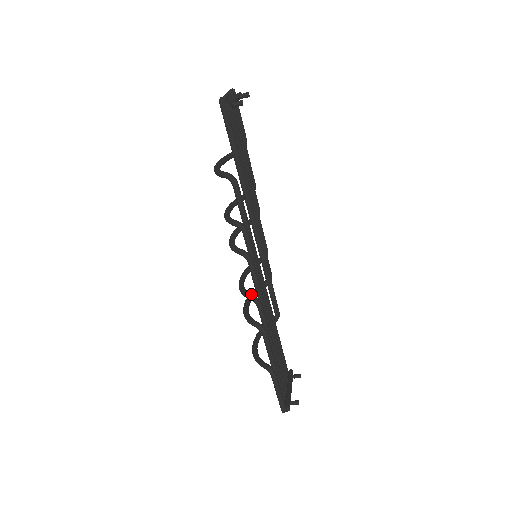
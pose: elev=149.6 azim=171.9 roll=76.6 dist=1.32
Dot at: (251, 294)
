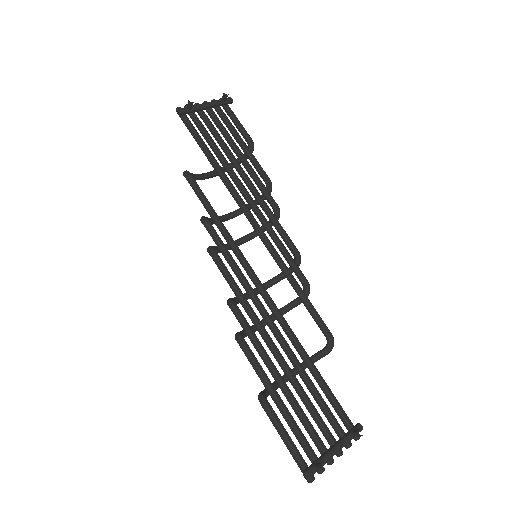
Dot at: (230, 298)
